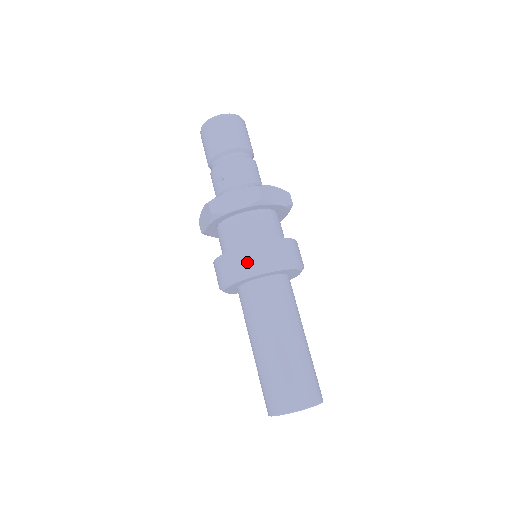
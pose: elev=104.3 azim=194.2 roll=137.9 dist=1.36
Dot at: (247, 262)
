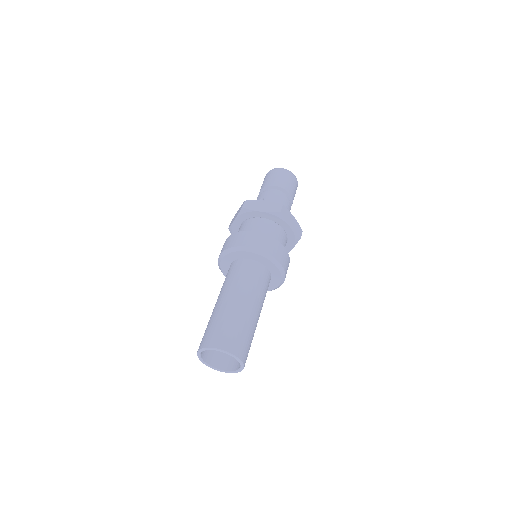
Dot at: (247, 240)
